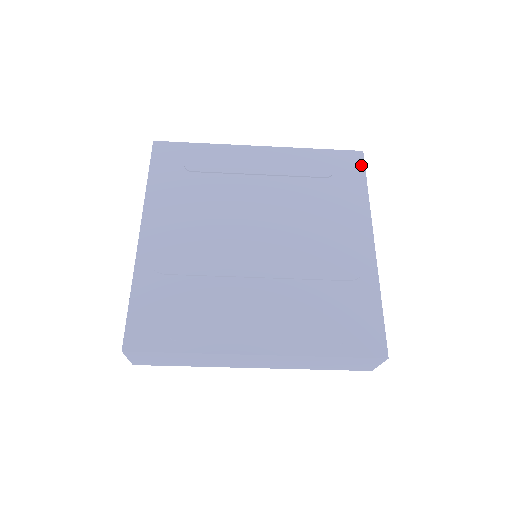
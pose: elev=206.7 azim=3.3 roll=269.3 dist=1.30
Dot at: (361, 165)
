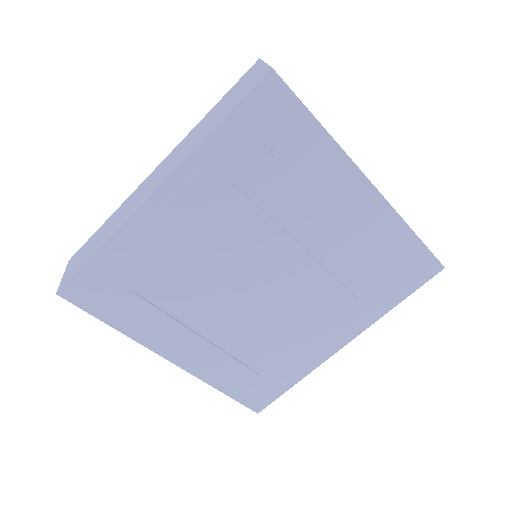
Dot at: (424, 280)
